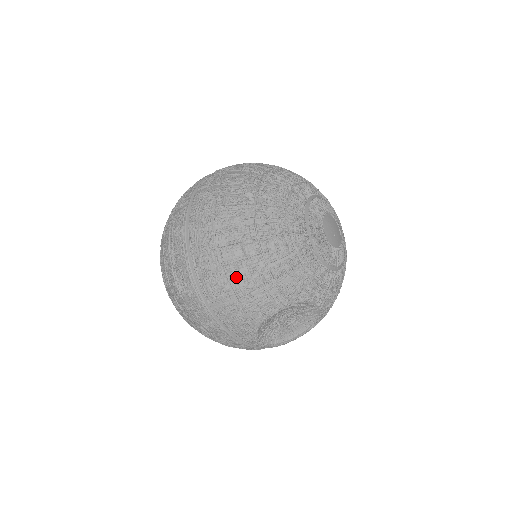
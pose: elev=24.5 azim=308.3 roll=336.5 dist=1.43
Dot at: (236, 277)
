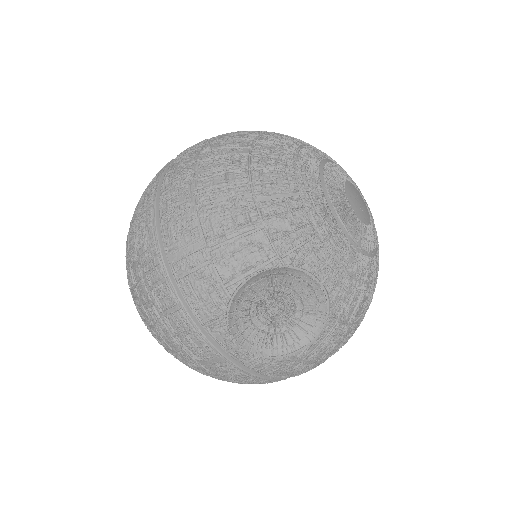
Dot at: (209, 209)
